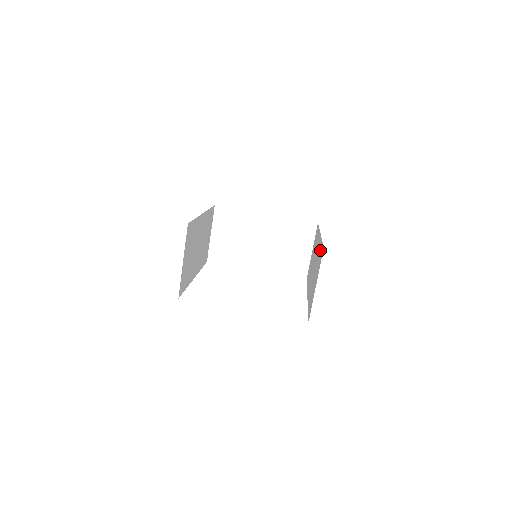
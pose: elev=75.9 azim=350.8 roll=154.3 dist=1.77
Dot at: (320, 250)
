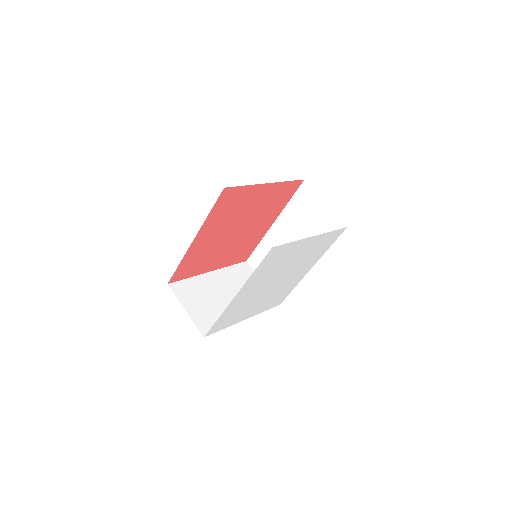
Dot at: (296, 204)
